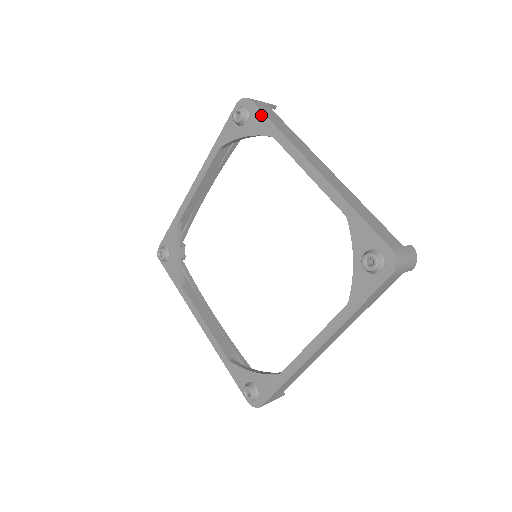
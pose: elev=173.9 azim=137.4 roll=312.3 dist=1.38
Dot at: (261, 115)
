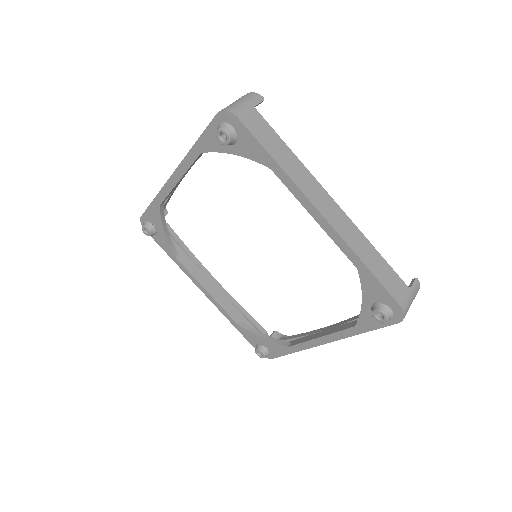
Dot at: (253, 140)
